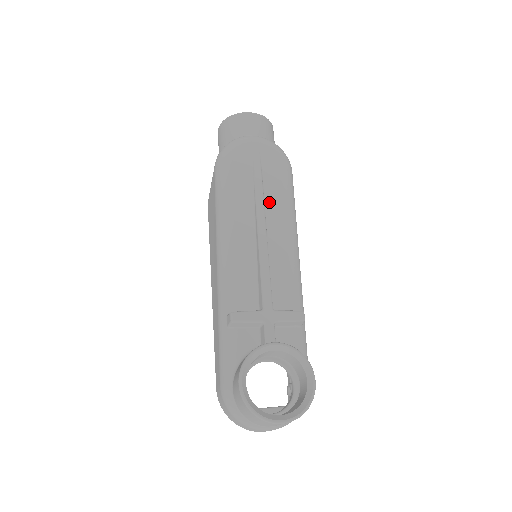
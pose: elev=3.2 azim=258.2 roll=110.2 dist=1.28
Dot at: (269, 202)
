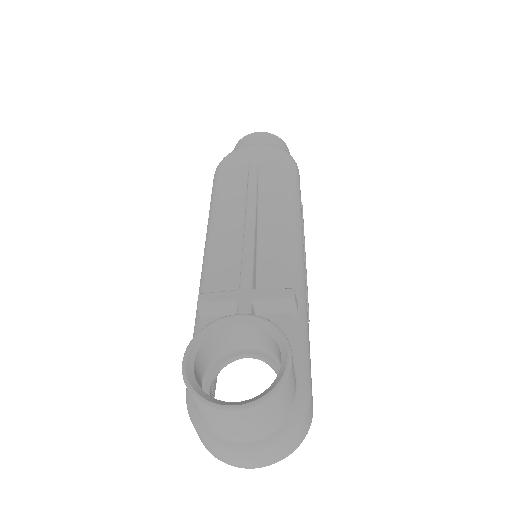
Dot at: (264, 192)
